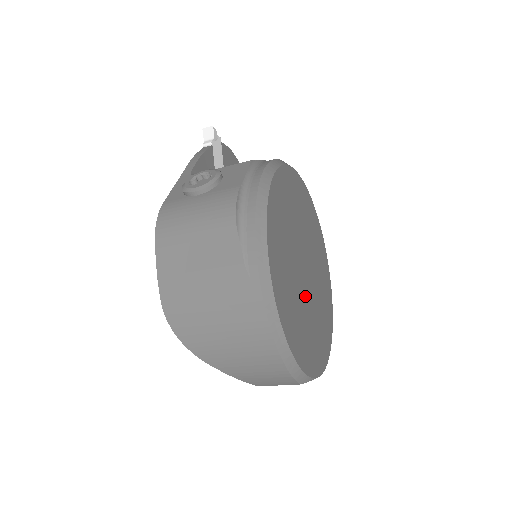
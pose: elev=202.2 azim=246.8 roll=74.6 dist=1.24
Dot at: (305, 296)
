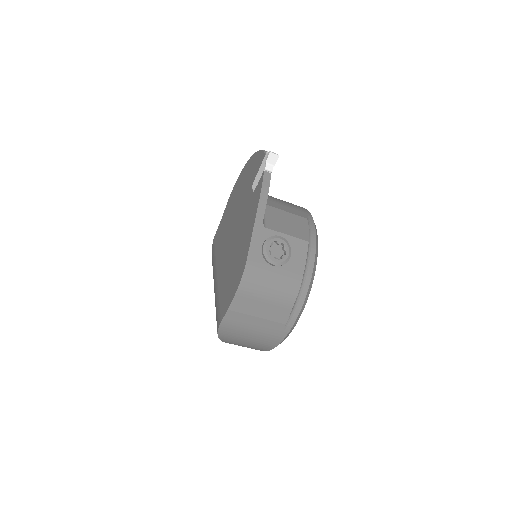
Dot at: occluded
